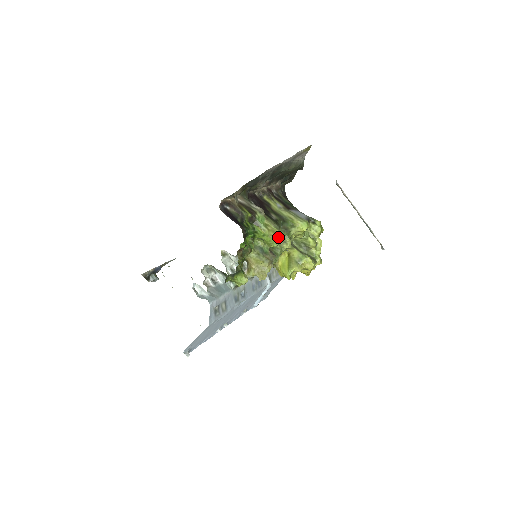
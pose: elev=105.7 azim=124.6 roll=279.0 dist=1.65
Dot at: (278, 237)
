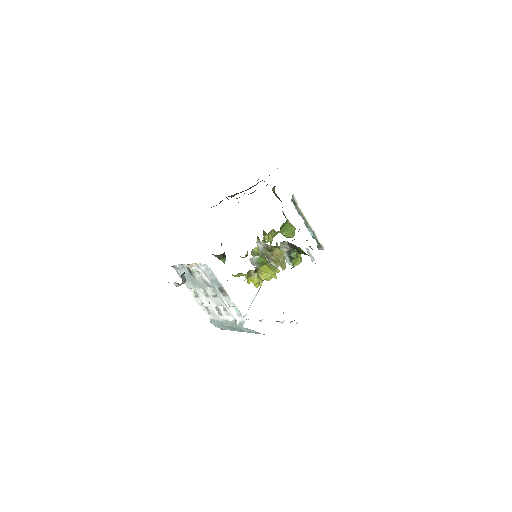
Dot at: occluded
